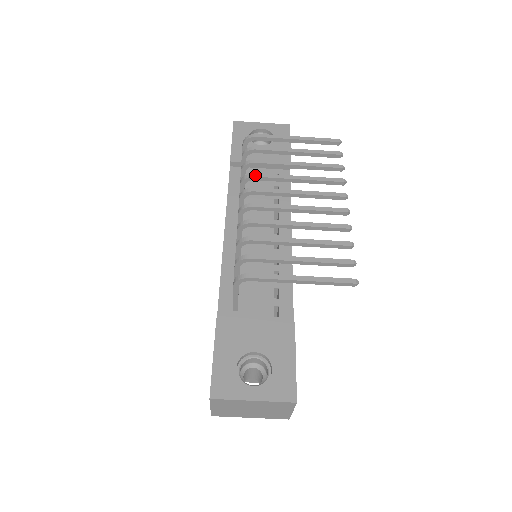
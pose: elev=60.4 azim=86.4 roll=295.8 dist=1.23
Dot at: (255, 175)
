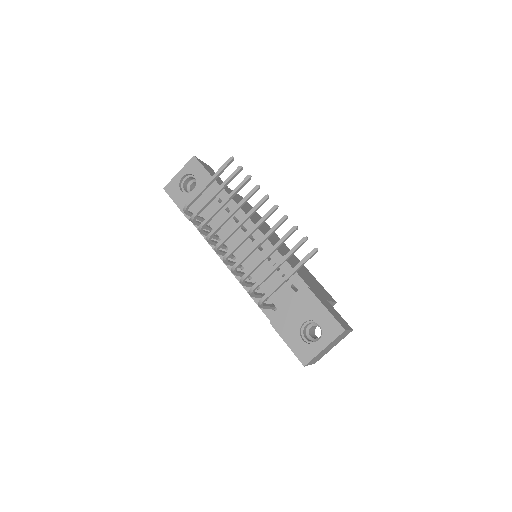
Dot at: (211, 234)
